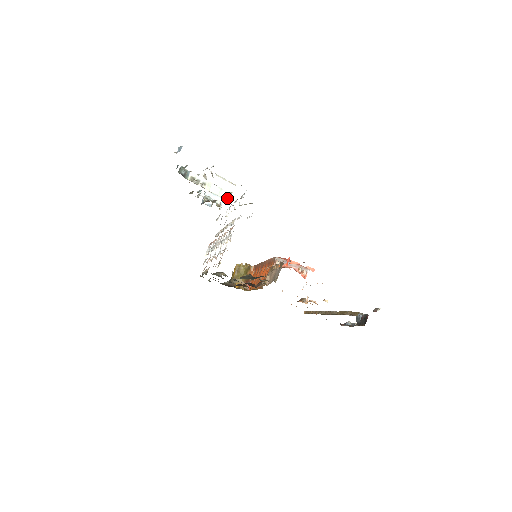
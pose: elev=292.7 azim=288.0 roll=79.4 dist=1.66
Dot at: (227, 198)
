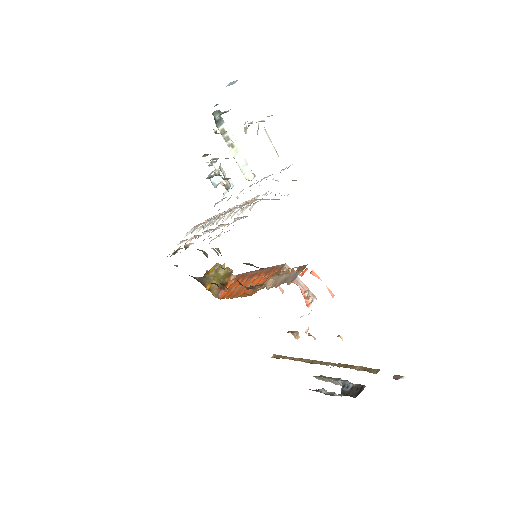
Dot at: (248, 178)
